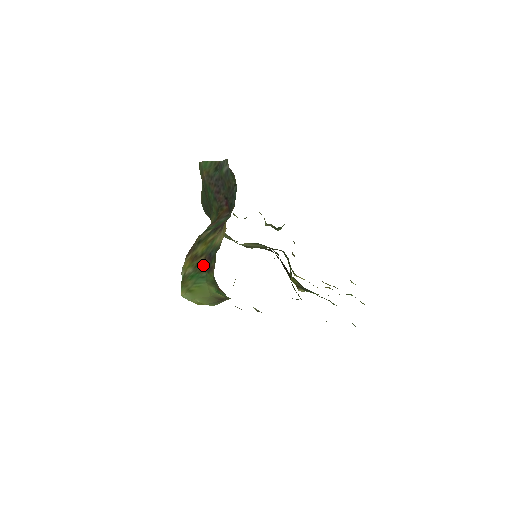
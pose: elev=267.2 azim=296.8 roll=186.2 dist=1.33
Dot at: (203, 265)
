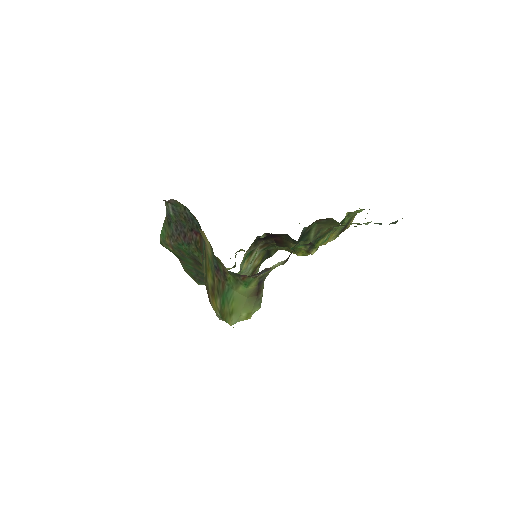
Dot at: (220, 283)
